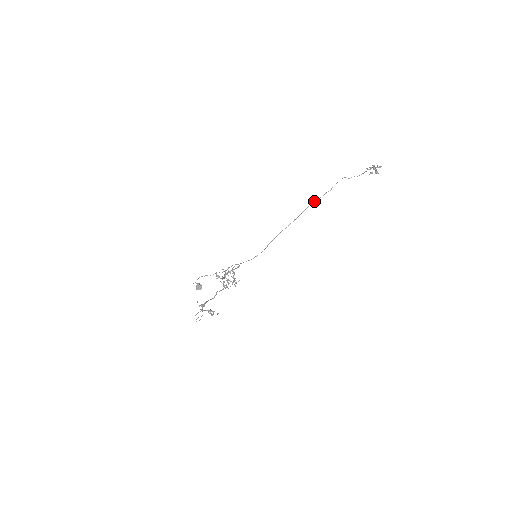
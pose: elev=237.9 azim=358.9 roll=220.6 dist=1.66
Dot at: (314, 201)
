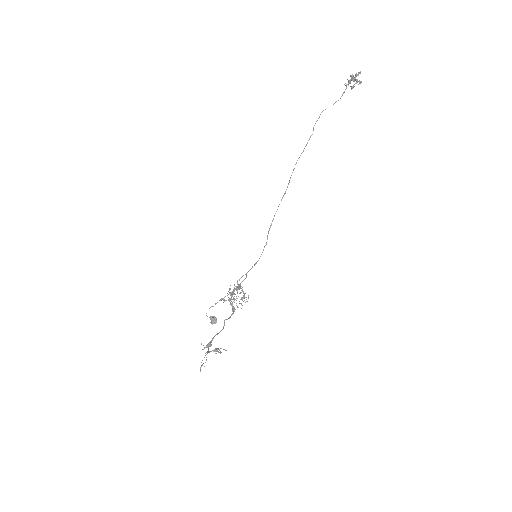
Dot at: occluded
